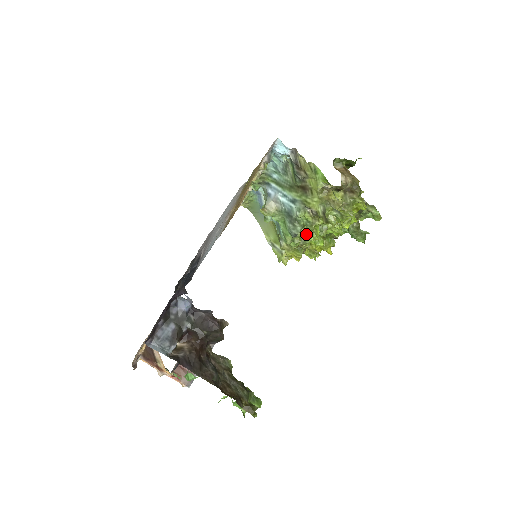
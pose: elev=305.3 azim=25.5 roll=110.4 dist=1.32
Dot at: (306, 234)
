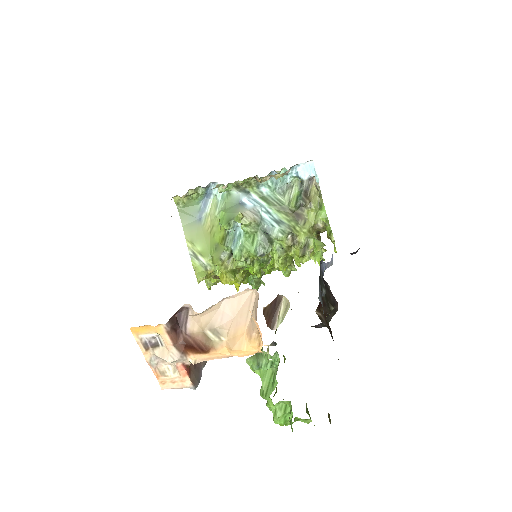
Dot at: (257, 259)
